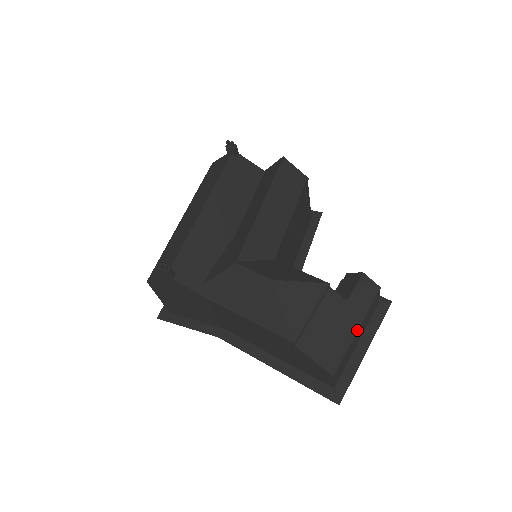
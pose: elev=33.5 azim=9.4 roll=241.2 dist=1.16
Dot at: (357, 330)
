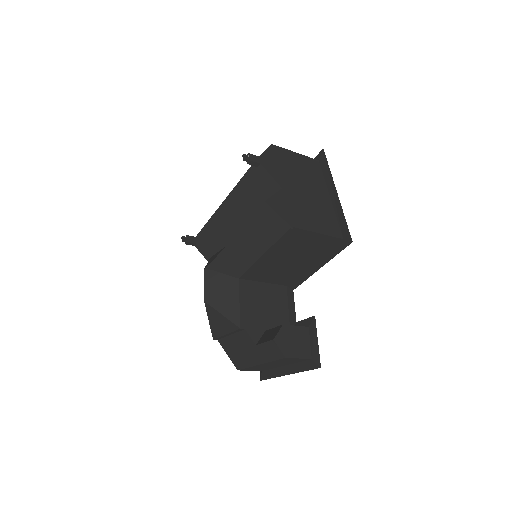
Dot at: (259, 364)
